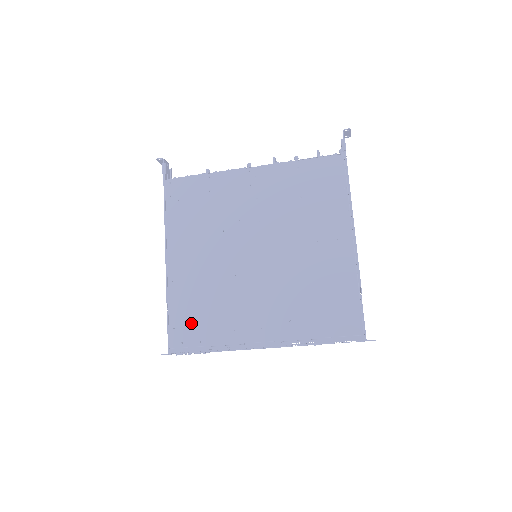
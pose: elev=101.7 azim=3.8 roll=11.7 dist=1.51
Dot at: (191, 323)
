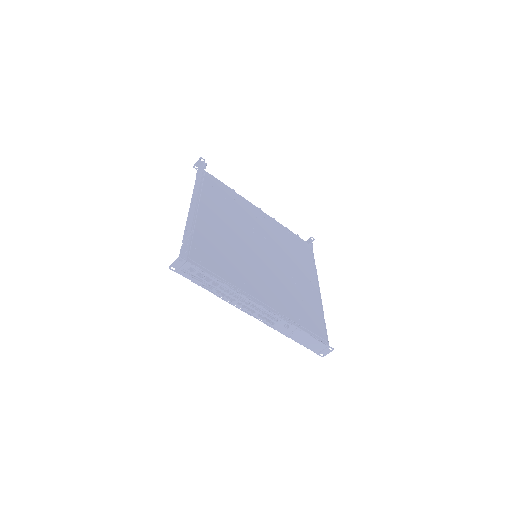
Dot at: (211, 255)
